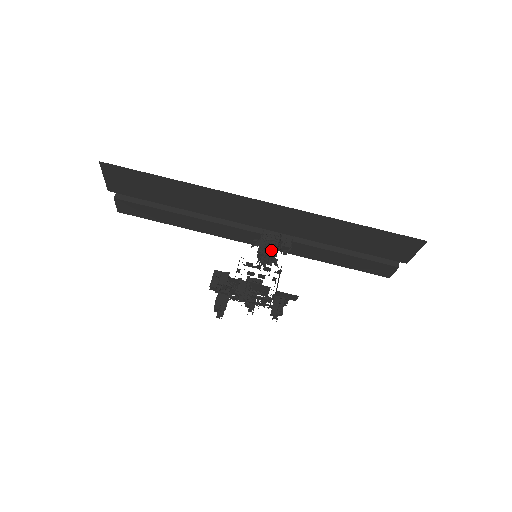
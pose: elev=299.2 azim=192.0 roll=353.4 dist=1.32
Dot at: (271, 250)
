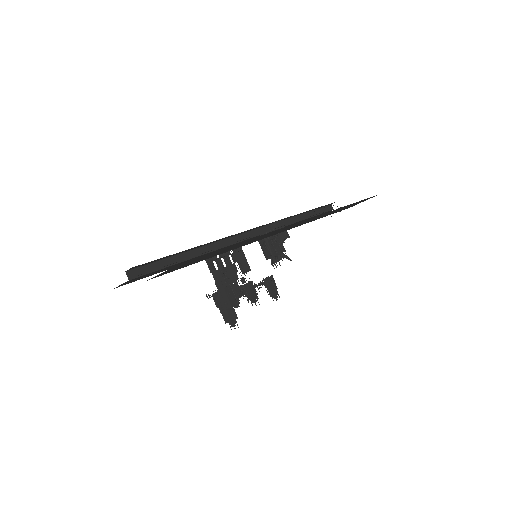
Dot at: (281, 248)
